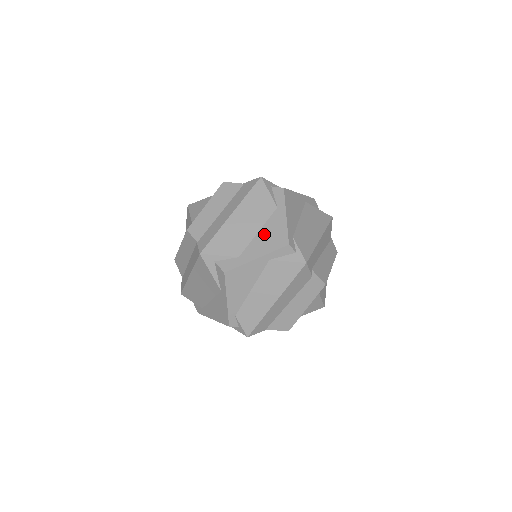
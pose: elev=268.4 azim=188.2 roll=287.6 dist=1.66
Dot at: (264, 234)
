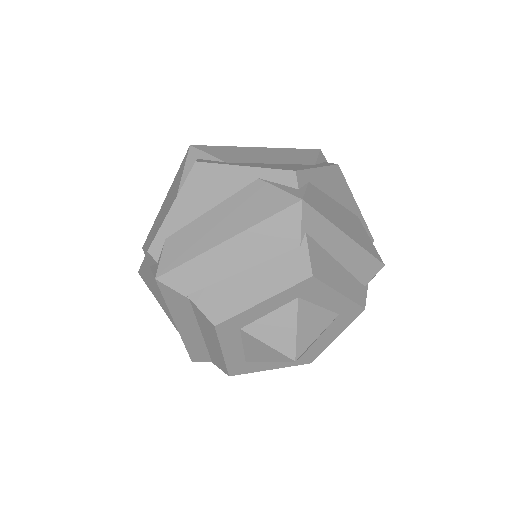
Dot at: (276, 164)
